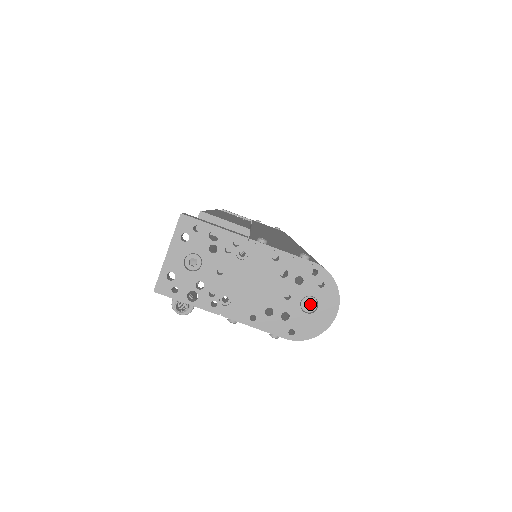
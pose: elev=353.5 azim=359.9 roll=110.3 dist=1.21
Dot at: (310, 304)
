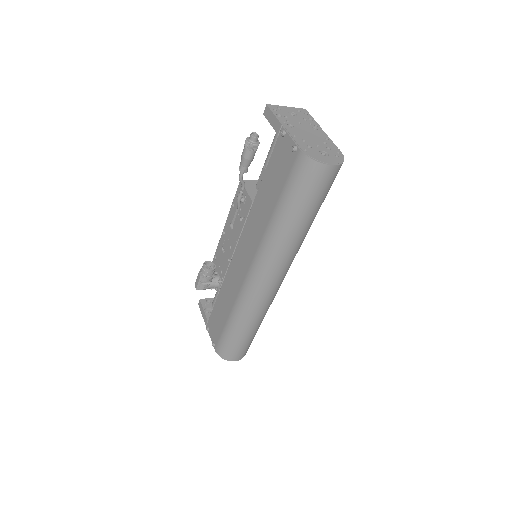
Dot at: occluded
